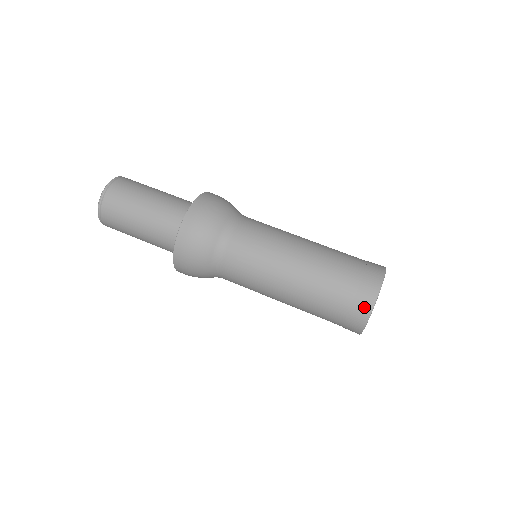
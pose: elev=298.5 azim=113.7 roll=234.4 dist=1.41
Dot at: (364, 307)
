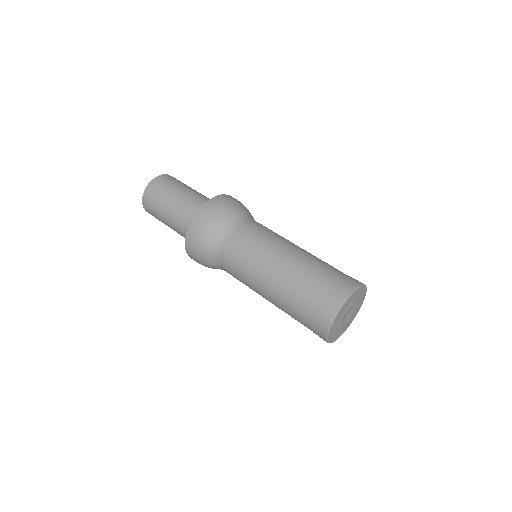
Dot at: (335, 301)
